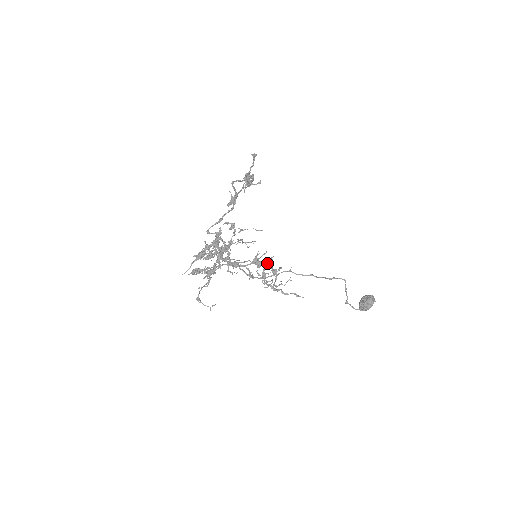
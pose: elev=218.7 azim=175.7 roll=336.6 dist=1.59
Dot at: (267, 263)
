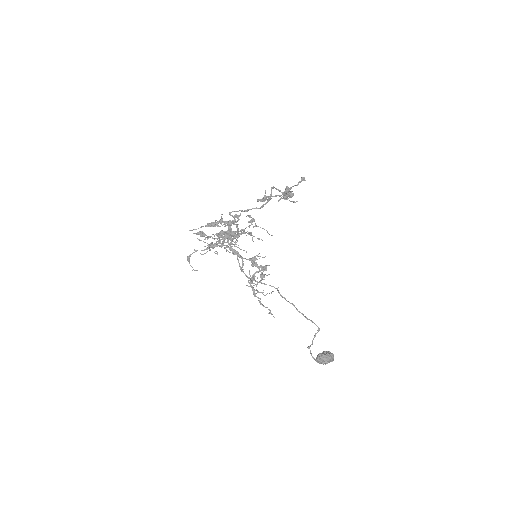
Dot at: (261, 267)
